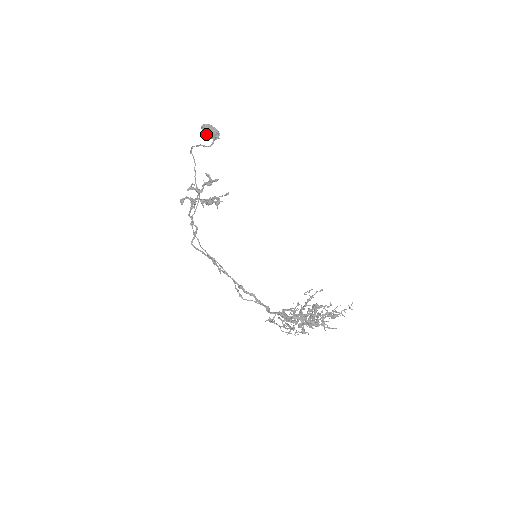
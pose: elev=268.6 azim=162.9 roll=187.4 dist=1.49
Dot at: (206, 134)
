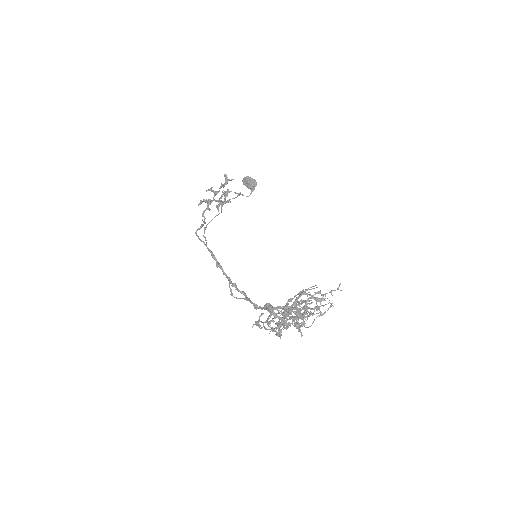
Dot at: (246, 185)
